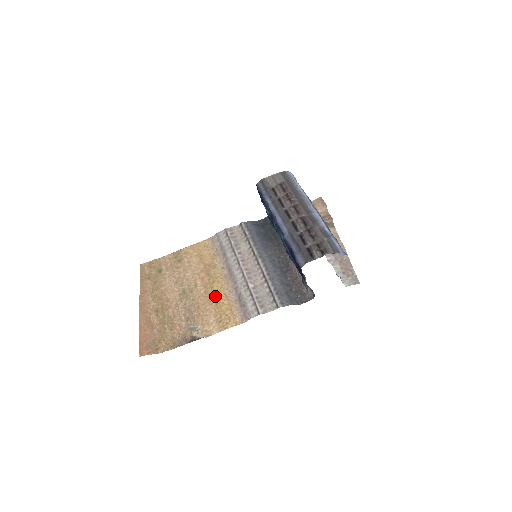
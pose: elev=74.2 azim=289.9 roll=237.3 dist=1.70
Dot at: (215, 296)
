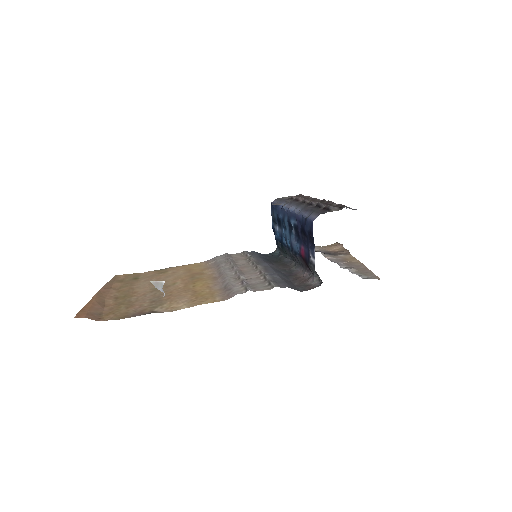
Dot at: (195, 287)
